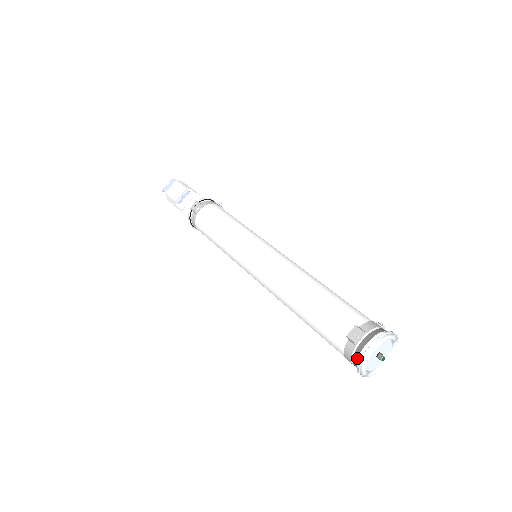
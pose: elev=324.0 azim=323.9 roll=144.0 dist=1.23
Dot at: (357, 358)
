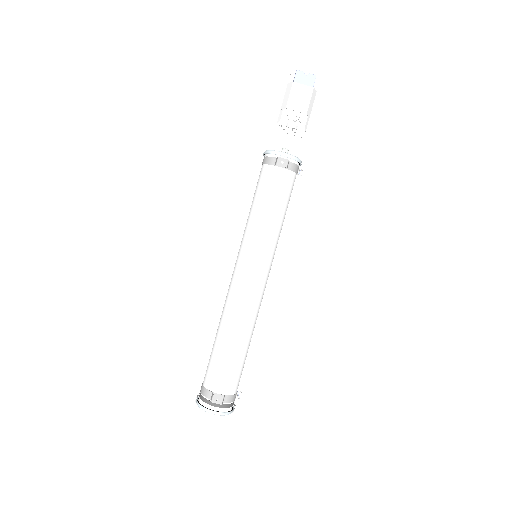
Dot at: (204, 401)
